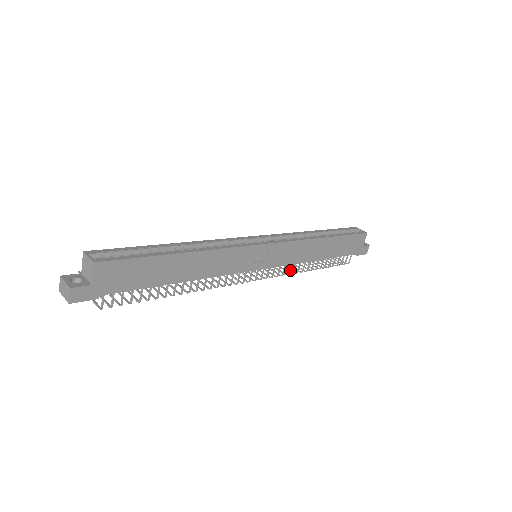
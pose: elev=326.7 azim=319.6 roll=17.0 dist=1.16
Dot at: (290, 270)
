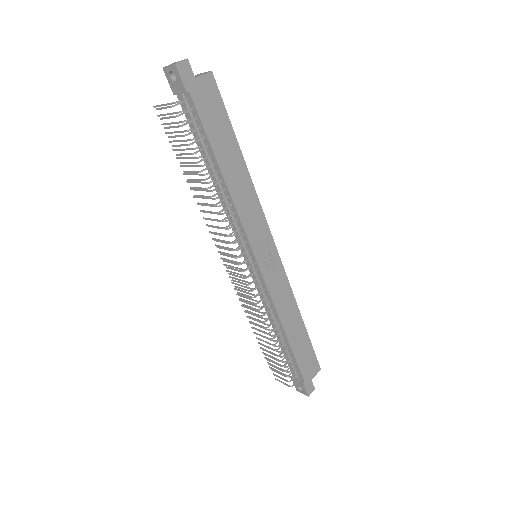
Dot at: (257, 319)
